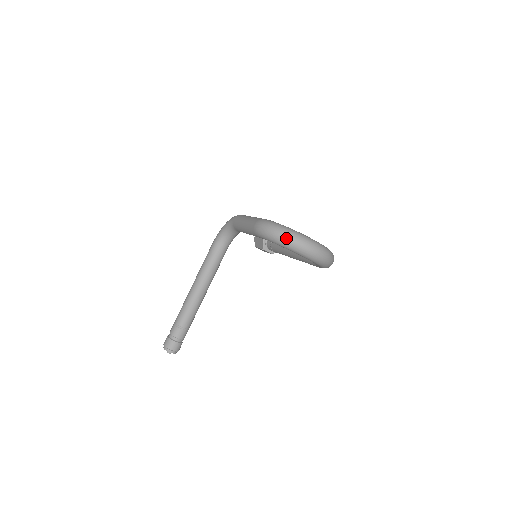
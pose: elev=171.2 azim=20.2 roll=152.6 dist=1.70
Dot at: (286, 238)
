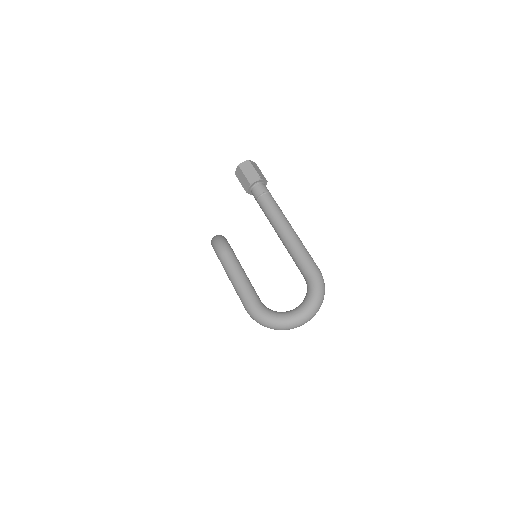
Dot at: occluded
